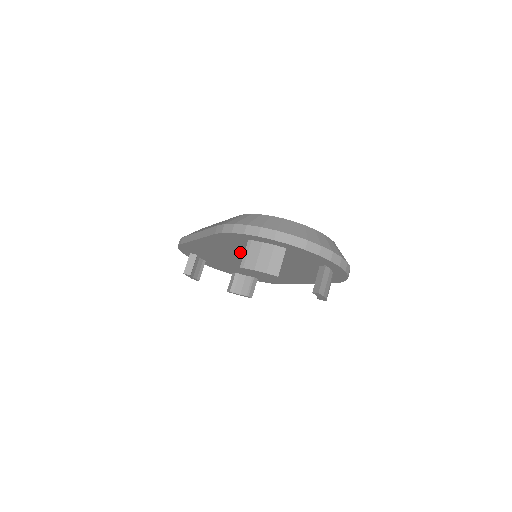
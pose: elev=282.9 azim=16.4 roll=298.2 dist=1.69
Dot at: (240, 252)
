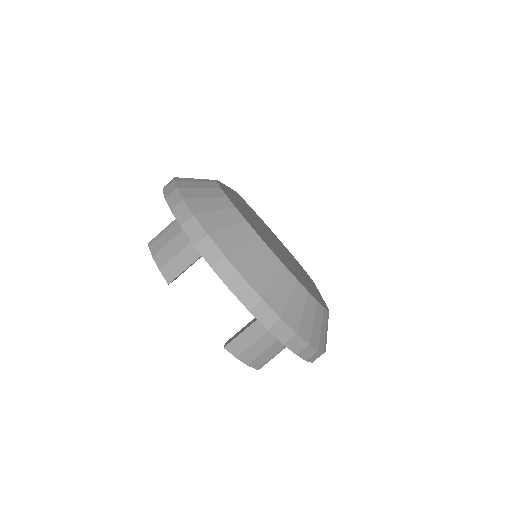
Dot at: occluded
